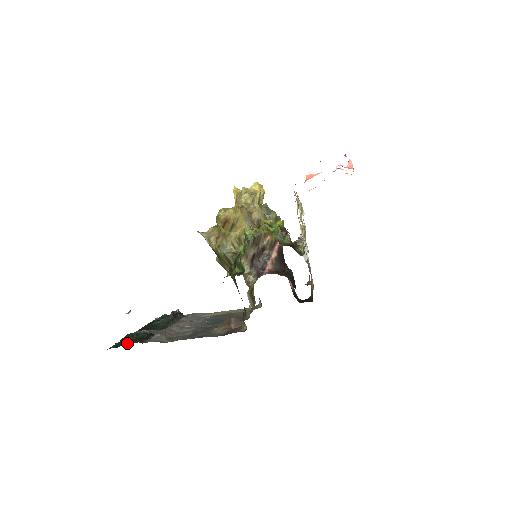
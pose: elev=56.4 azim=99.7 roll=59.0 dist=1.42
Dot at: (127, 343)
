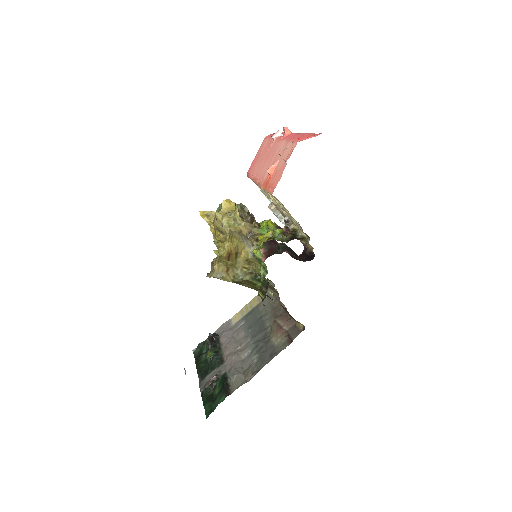
Dot at: (217, 402)
